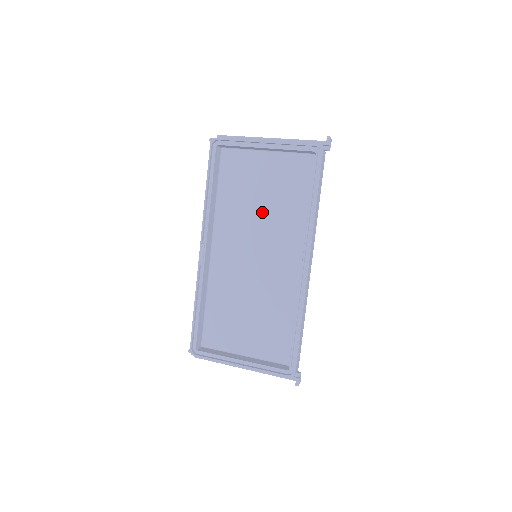
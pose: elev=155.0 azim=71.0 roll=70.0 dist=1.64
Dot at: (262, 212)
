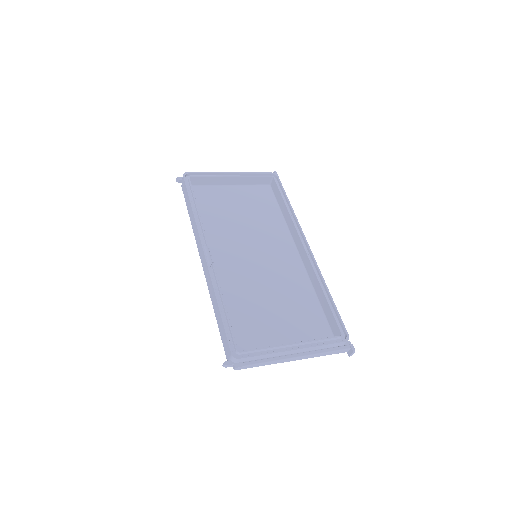
Dot at: (245, 224)
